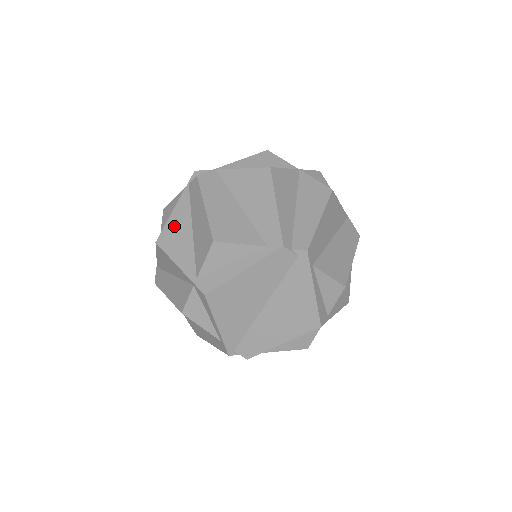
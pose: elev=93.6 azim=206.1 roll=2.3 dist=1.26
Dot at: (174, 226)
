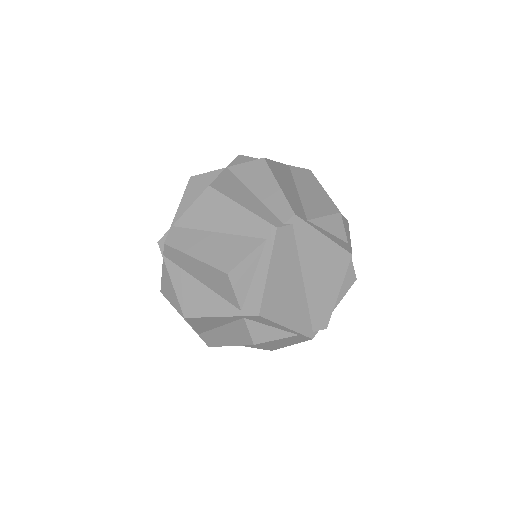
Dot at: (185, 294)
